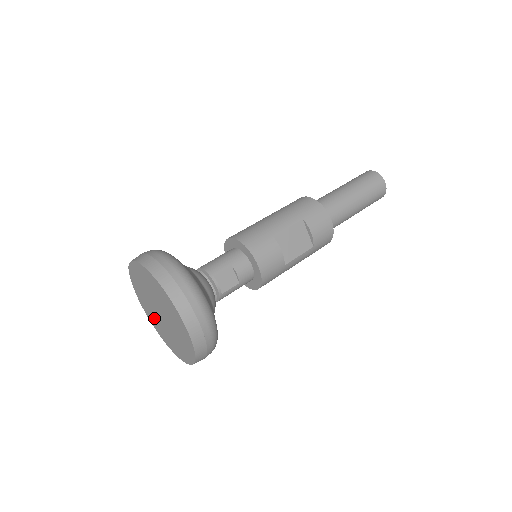
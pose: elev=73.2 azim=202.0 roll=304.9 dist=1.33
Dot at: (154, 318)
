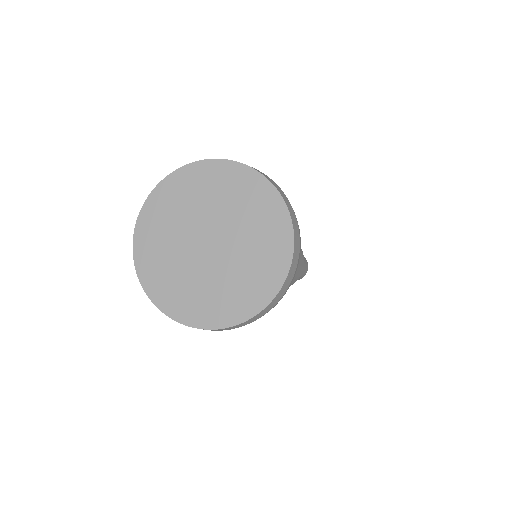
Dot at: (176, 277)
